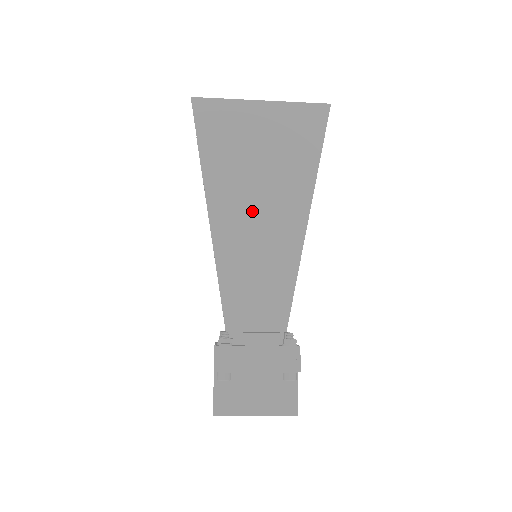
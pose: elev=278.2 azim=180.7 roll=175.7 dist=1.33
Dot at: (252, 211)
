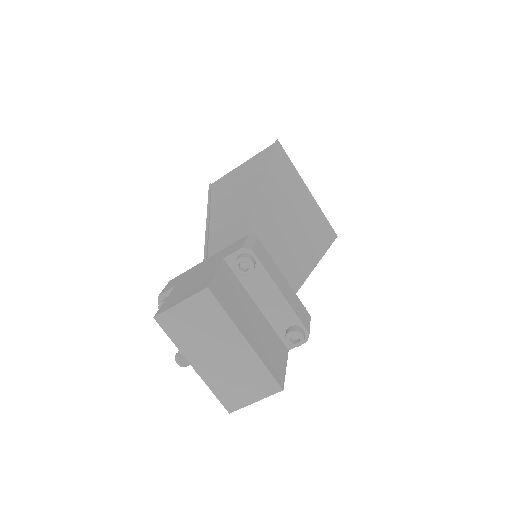
Dot at: (287, 219)
